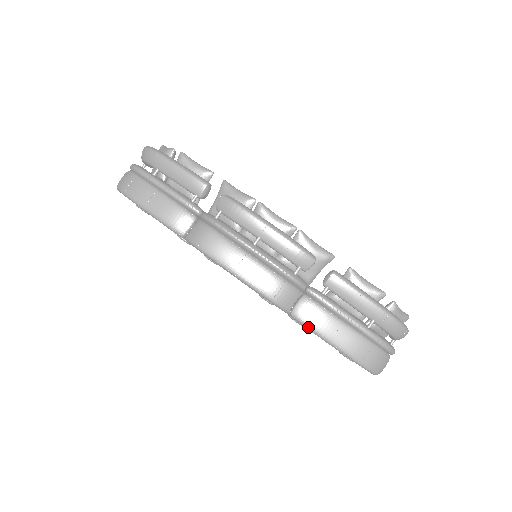
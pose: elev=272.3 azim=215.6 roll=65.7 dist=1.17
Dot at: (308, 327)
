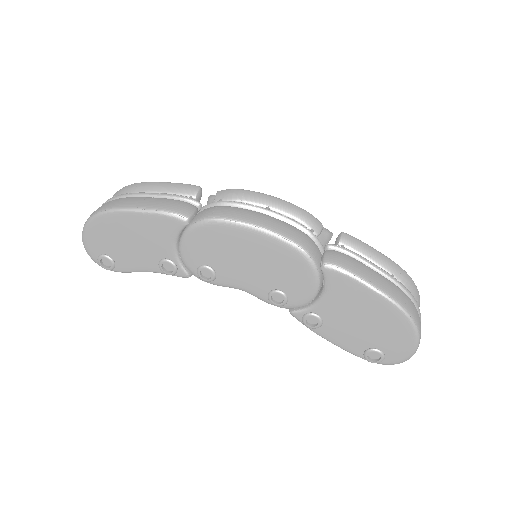
Dot at: (345, 270)
